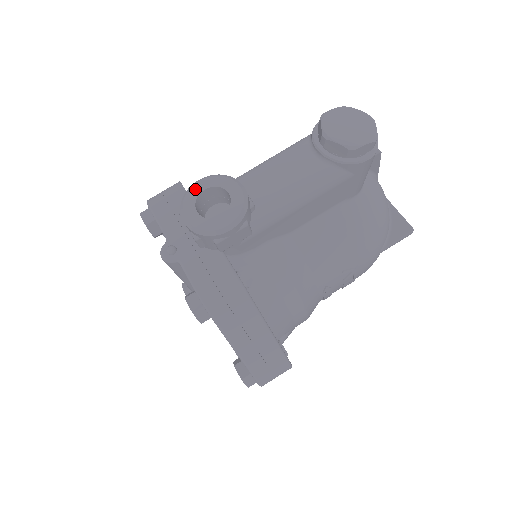
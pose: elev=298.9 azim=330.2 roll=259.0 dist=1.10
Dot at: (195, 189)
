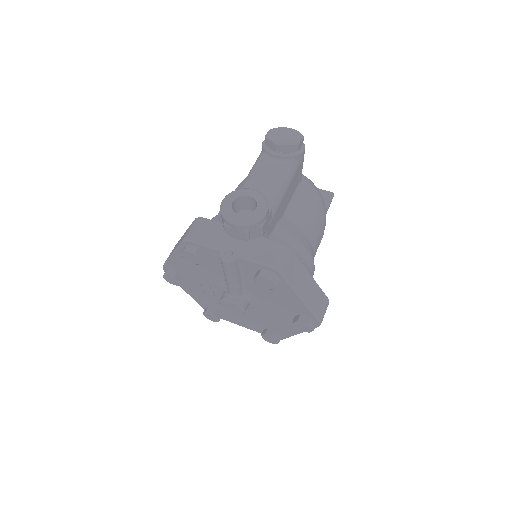
Dot at: (226, 204)
